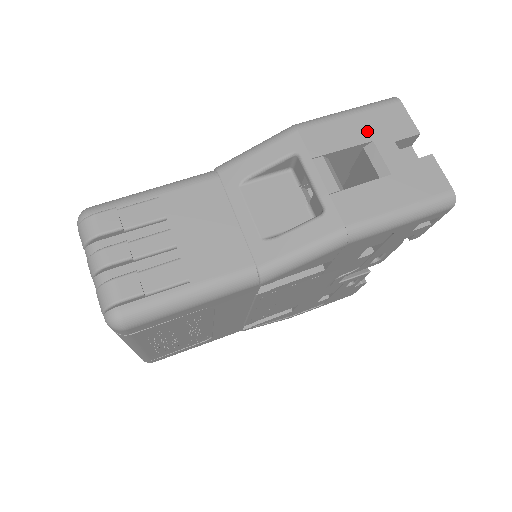
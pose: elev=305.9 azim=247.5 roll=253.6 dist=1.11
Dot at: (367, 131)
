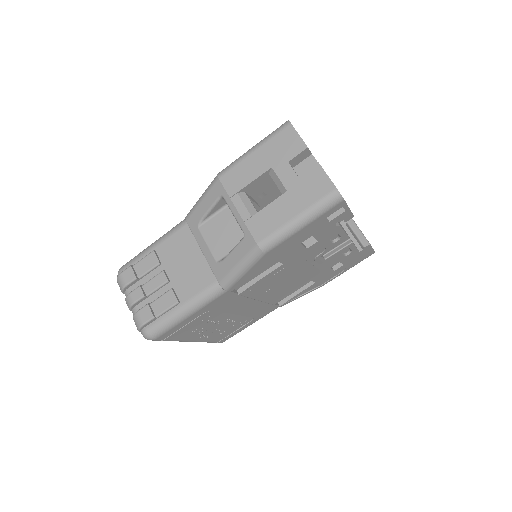
Dot at: (267, 161)
